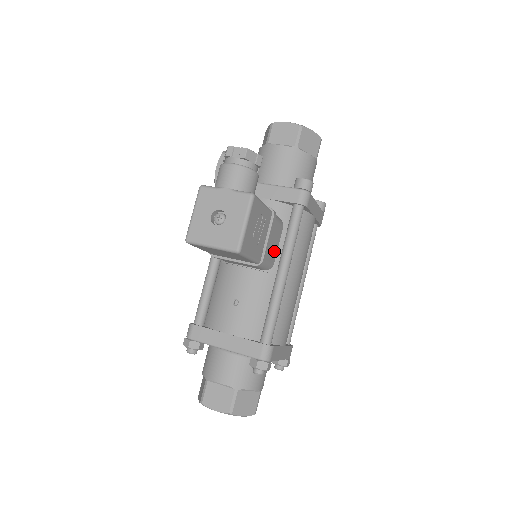
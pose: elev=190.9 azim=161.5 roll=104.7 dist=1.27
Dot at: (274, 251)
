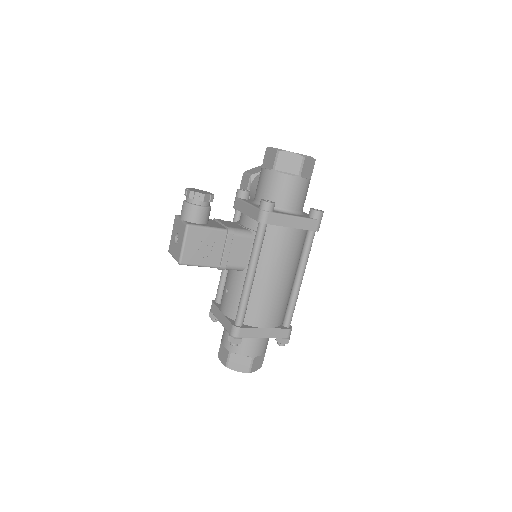
Dot at: (242, 257)
